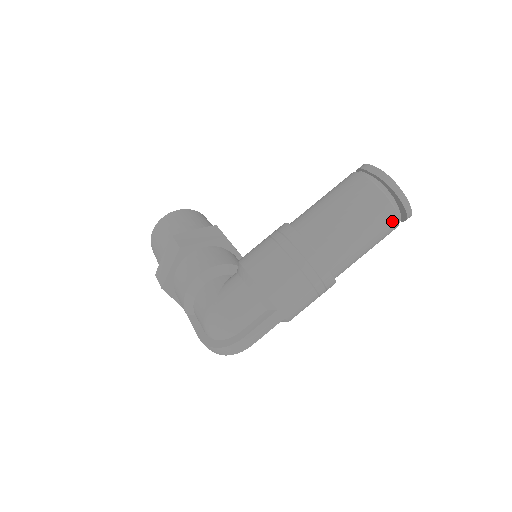
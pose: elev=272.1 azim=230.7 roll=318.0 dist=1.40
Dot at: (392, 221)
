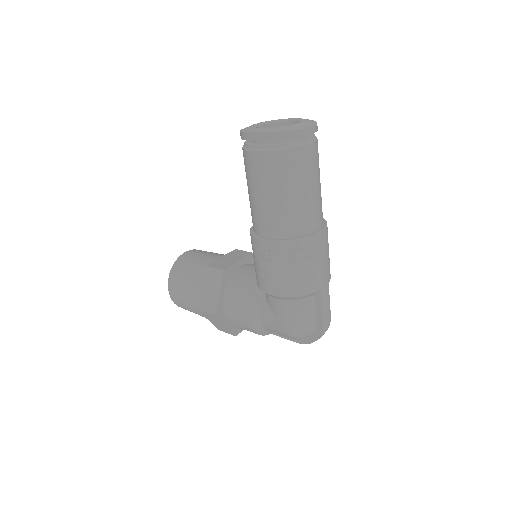
Dot at: (313, 151)
